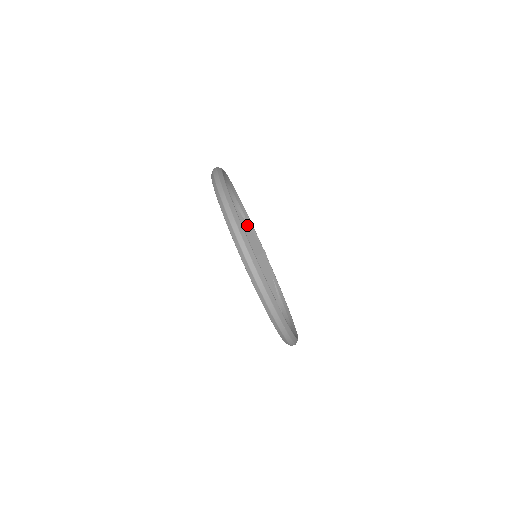
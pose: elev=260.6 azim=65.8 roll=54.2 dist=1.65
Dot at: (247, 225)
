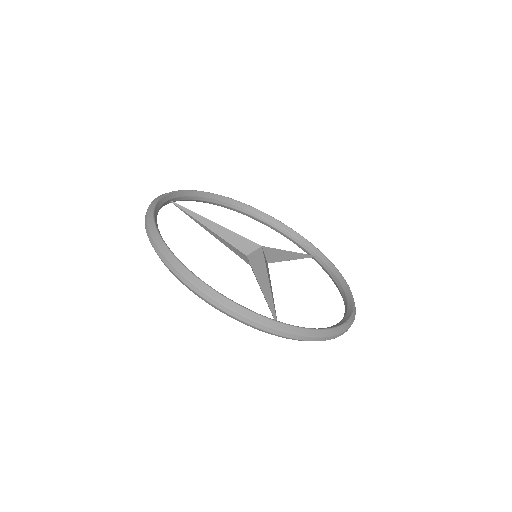
Dot at: (222, 227)
